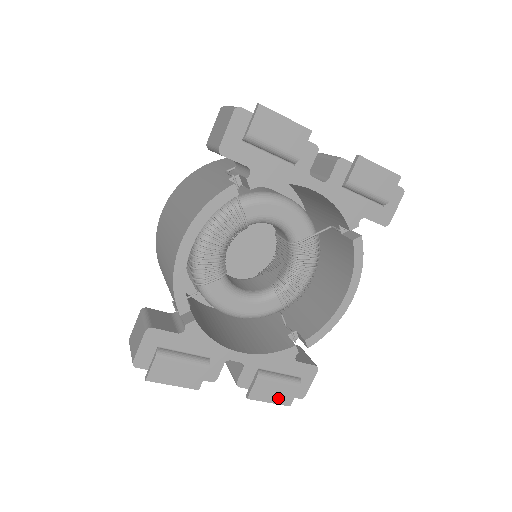
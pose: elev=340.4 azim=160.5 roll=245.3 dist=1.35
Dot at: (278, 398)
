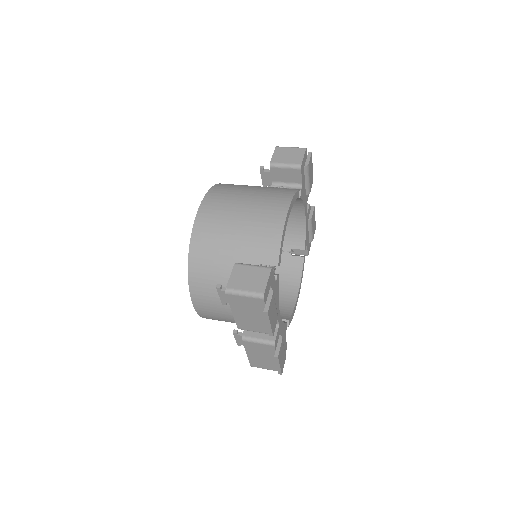
Dot at: (282, 364)
